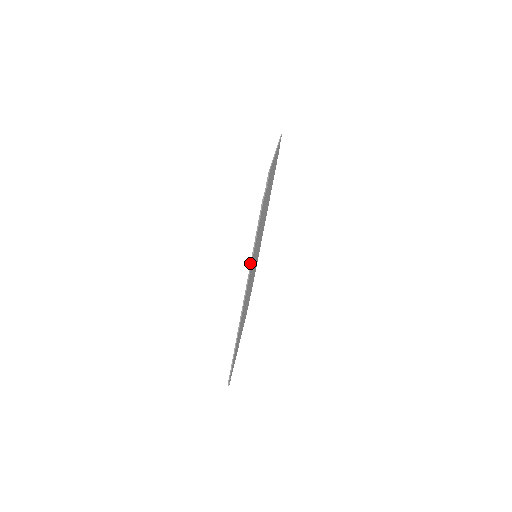
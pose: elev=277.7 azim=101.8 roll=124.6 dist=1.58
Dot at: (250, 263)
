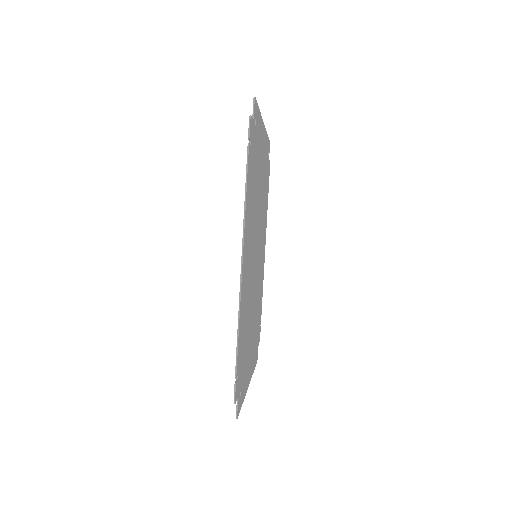
Dot at: (244, 202)
